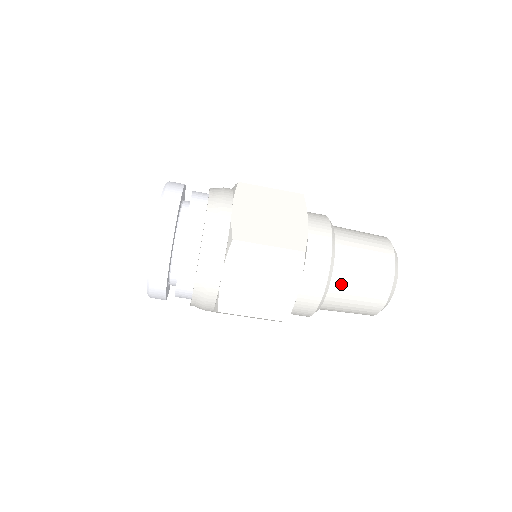
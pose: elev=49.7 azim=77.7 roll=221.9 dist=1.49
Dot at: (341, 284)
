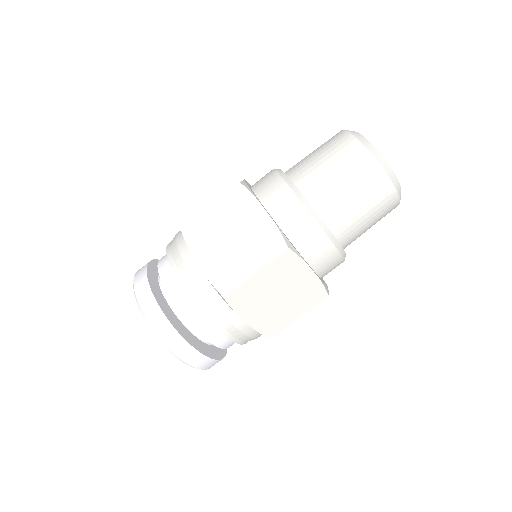
Dot at: (344, 225)
